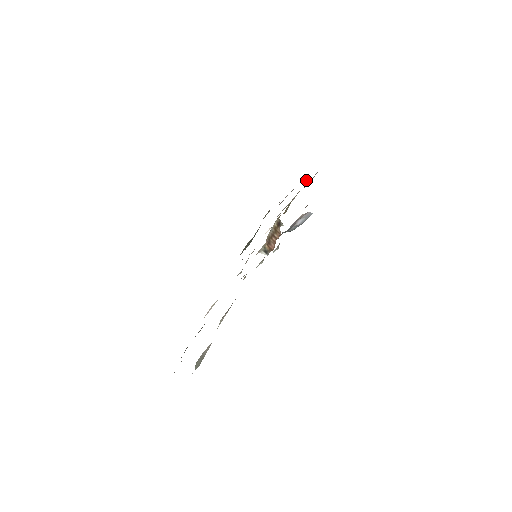
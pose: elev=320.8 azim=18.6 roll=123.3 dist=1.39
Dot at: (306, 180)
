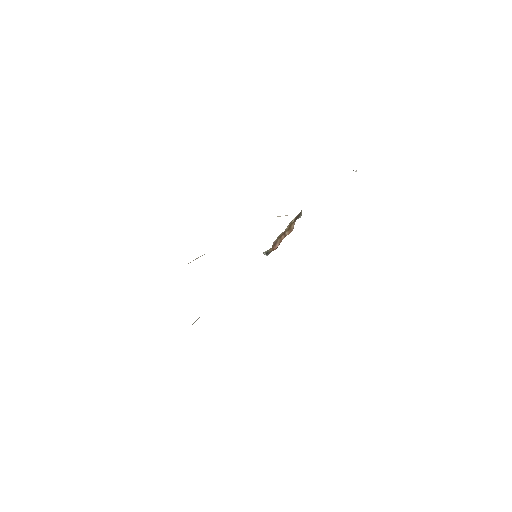
Dot at: (355, 171)
